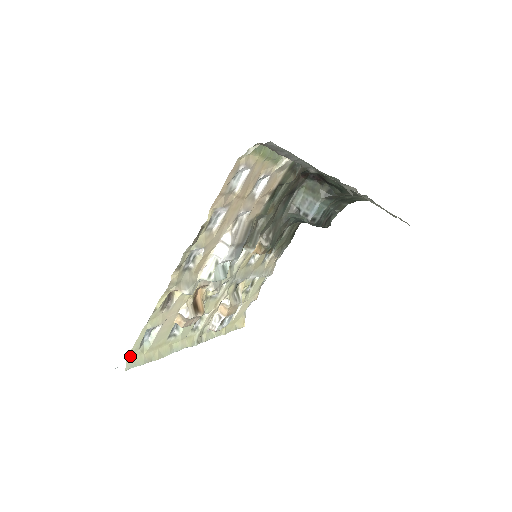
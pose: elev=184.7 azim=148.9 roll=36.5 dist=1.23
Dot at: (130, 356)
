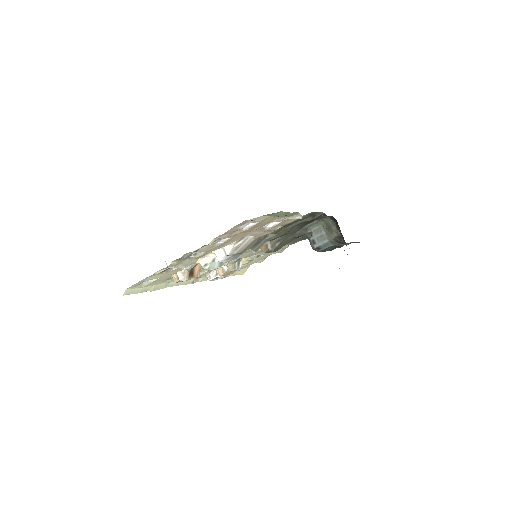
Dot at: (129, 288)
